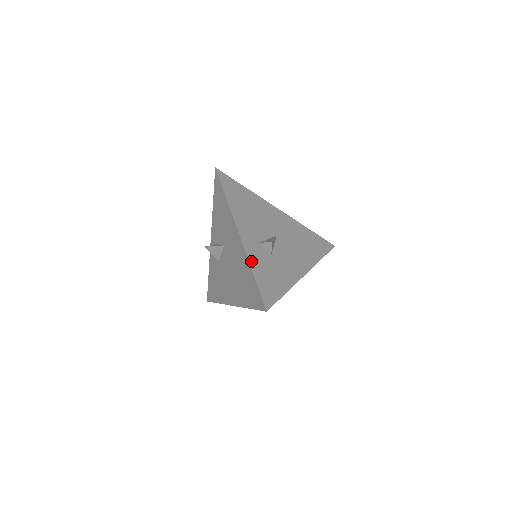
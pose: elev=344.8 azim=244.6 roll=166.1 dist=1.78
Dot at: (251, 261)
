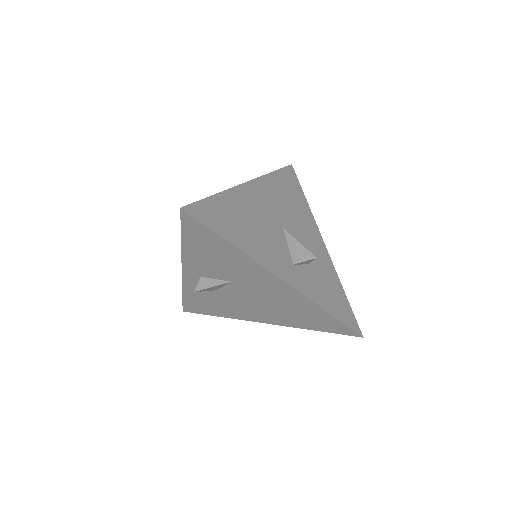
Dot at: (315, 300)
